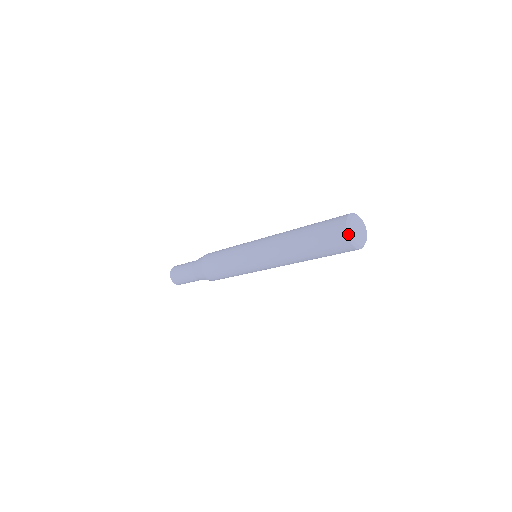
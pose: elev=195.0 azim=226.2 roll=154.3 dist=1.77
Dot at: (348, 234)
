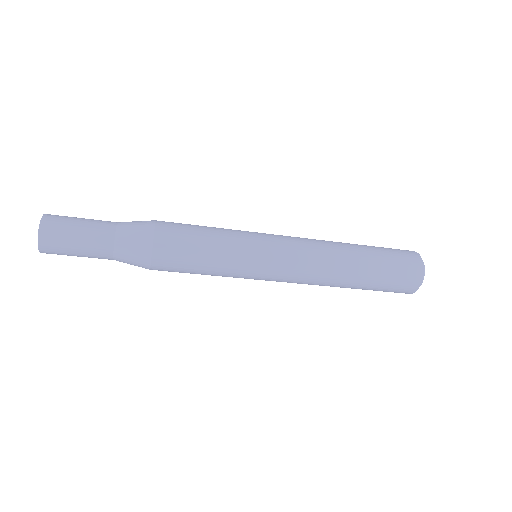
Dot at: occluded
